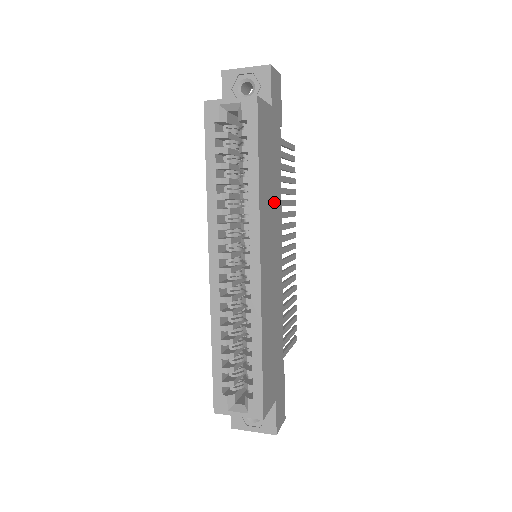
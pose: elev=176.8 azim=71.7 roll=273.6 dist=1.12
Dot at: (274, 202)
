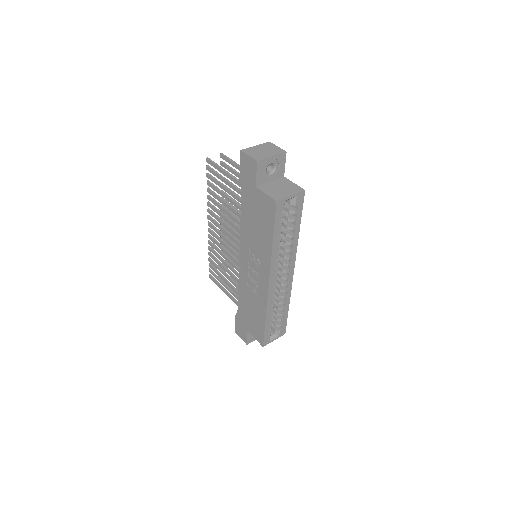
Dot at: occluded
